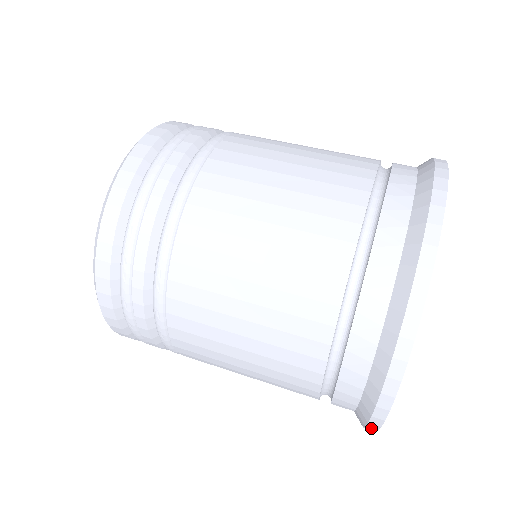
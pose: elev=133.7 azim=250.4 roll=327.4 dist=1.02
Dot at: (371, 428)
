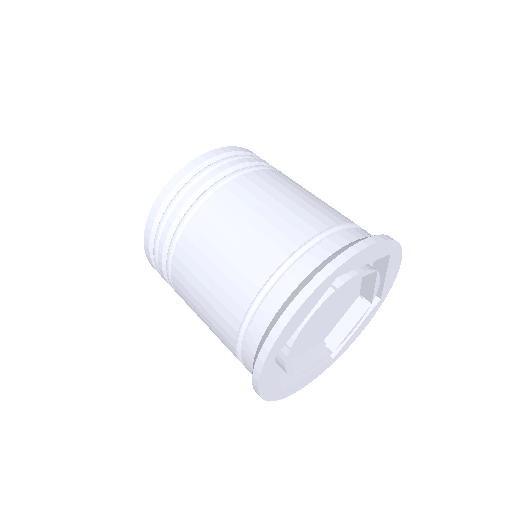
Dot at: occluded
